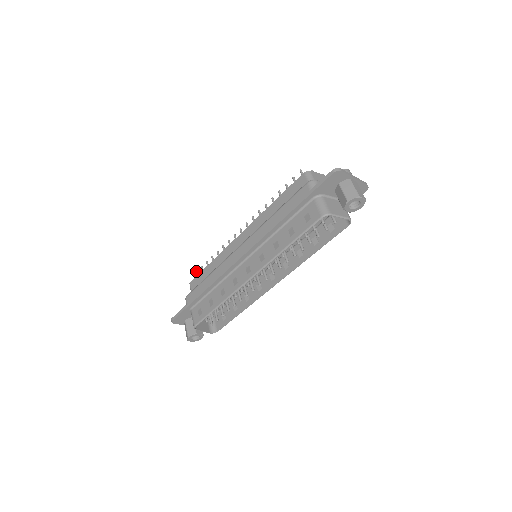
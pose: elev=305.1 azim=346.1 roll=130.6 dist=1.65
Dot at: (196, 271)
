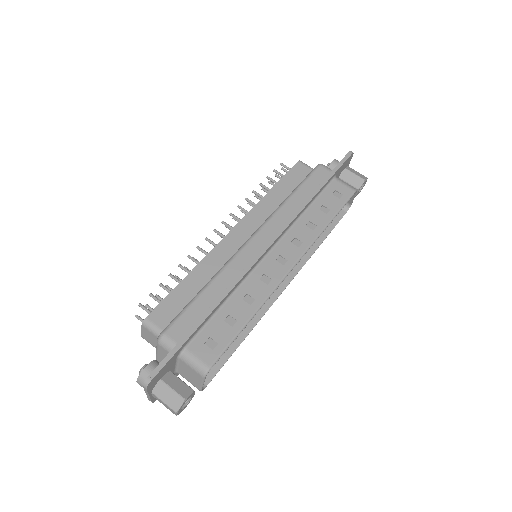
Dot at: (140, 303)
